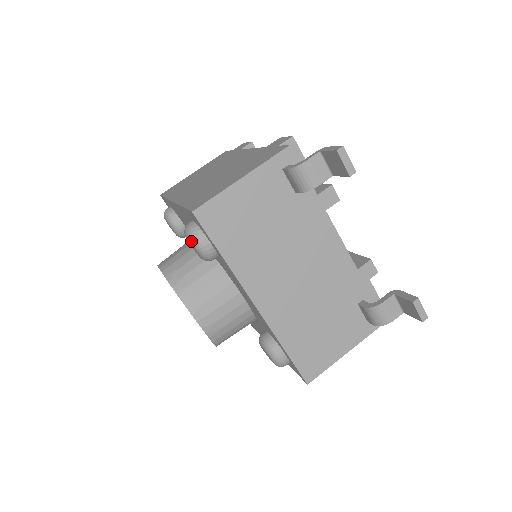
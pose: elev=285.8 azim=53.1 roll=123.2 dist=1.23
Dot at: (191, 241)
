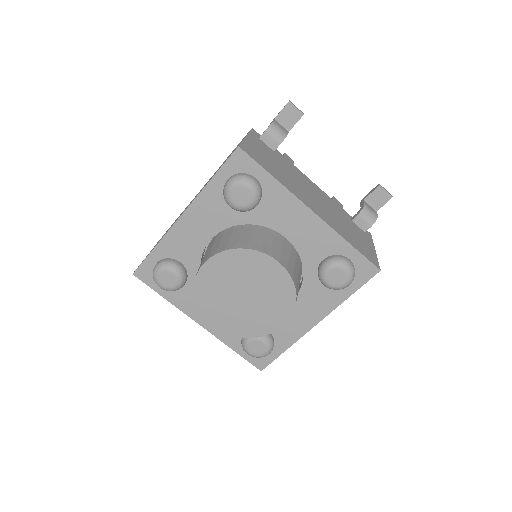
Dot at: (242, 182)
